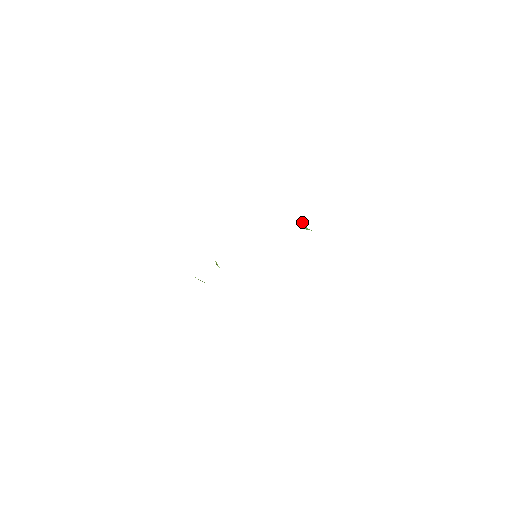
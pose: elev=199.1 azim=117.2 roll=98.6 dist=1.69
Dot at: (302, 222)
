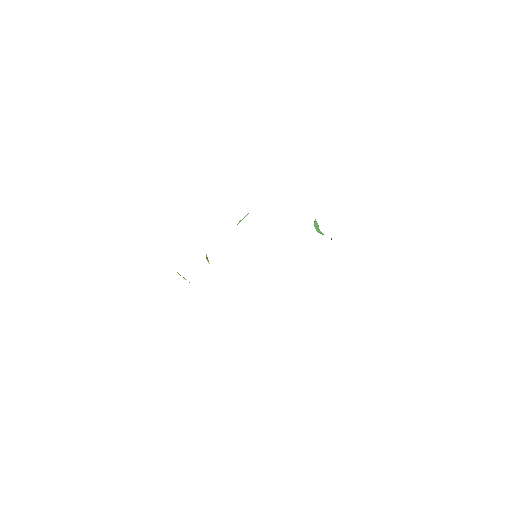
Dot at: (316, 223)
